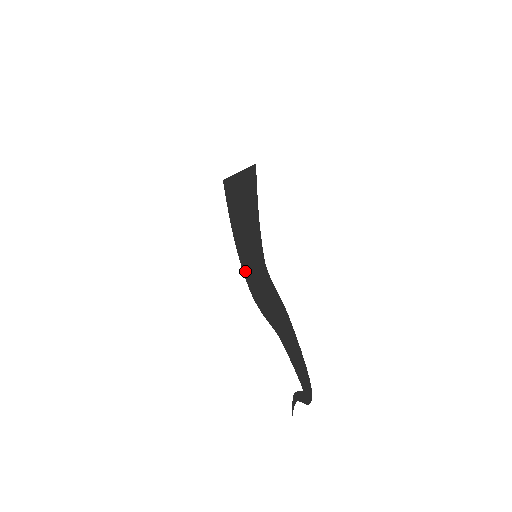
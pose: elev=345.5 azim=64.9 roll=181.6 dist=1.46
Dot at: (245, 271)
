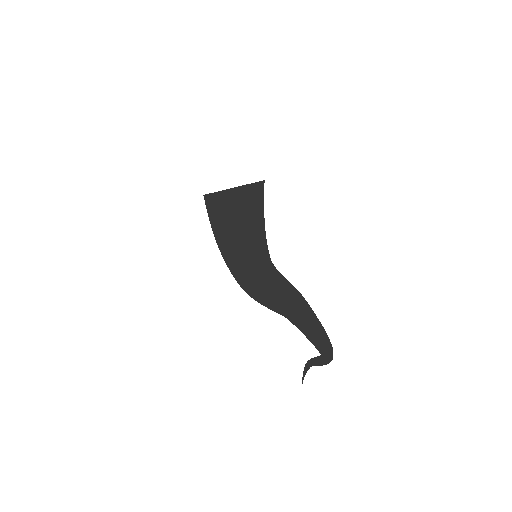
Dot at: (235, 272)
